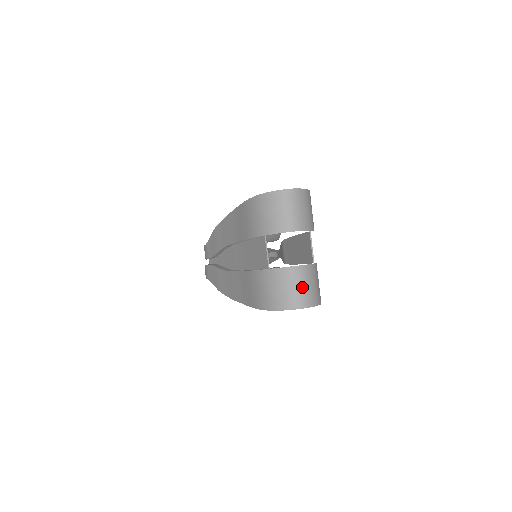
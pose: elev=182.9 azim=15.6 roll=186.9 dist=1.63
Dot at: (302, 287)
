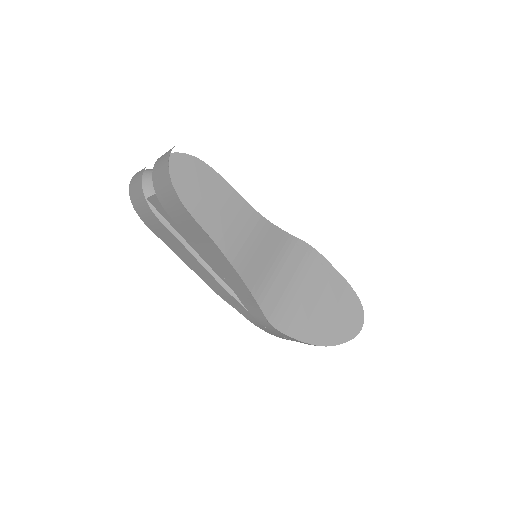
Dot at: (166, 153)
